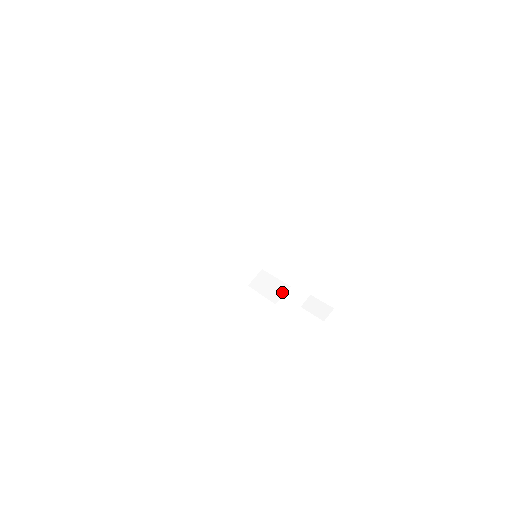
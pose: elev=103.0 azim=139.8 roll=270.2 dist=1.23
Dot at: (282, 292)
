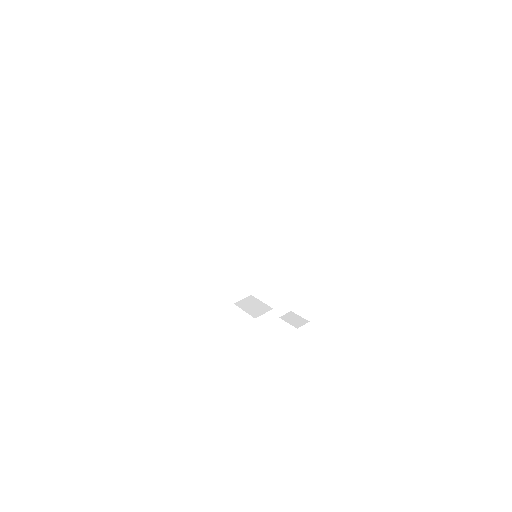
Dot at: (264, 311)
